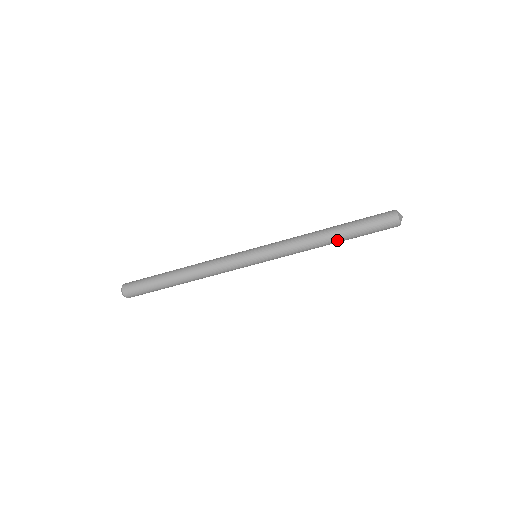
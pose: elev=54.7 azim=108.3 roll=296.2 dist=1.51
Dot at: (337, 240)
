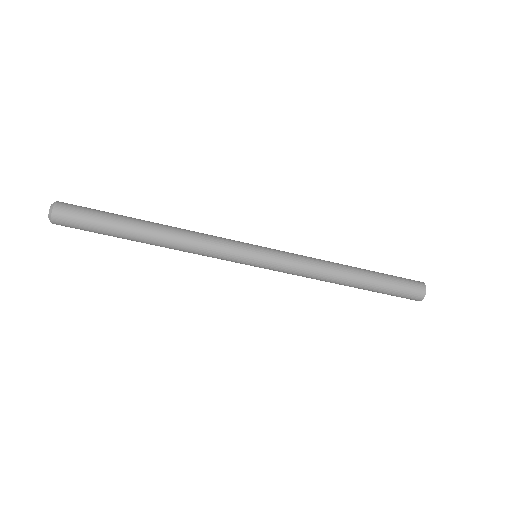
Dot at: (357, 282)
